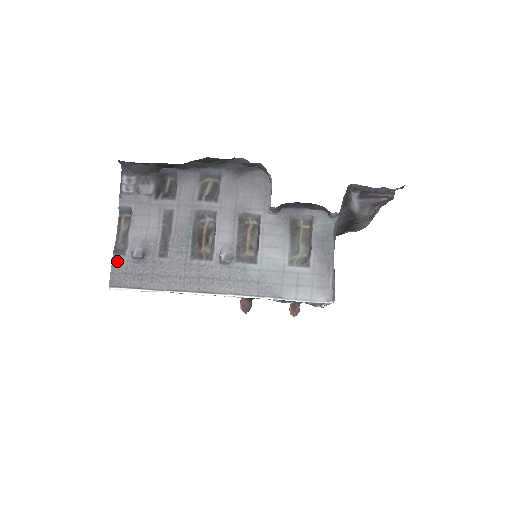
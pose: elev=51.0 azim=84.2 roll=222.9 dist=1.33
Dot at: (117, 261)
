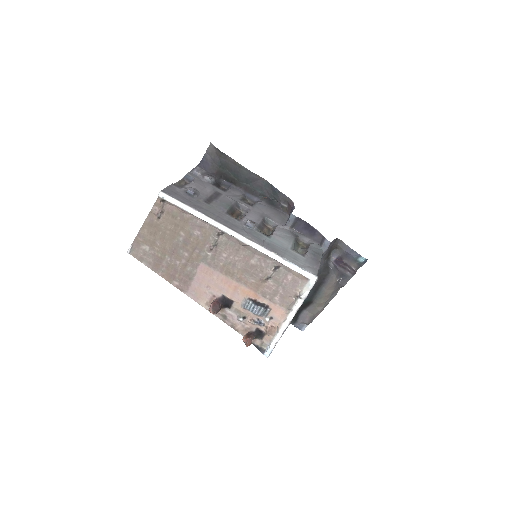
Dot at: (173, 187)
